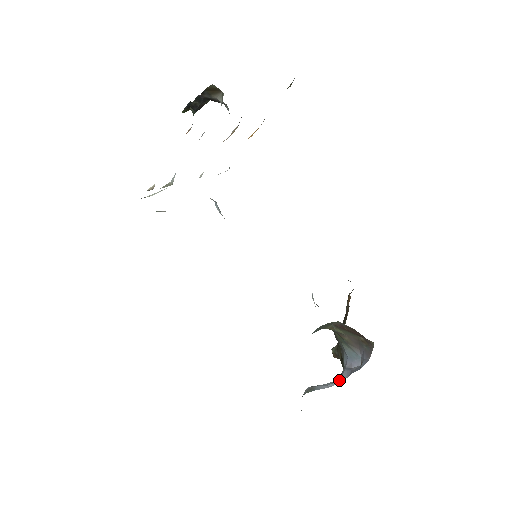
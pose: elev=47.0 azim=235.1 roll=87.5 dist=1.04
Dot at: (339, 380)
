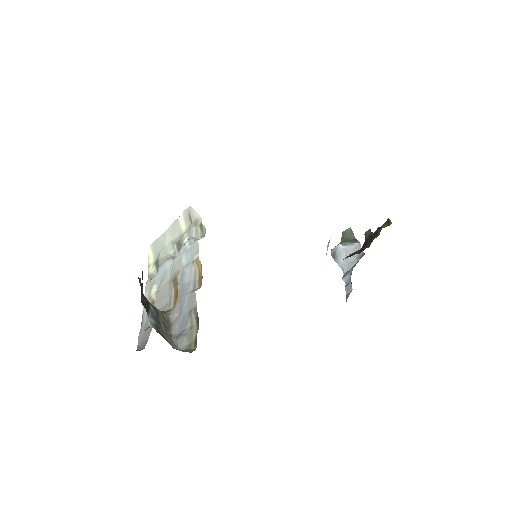
Dot at: (356, 260)
